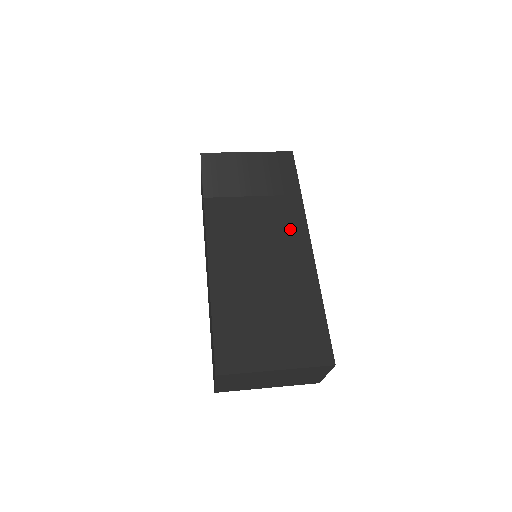
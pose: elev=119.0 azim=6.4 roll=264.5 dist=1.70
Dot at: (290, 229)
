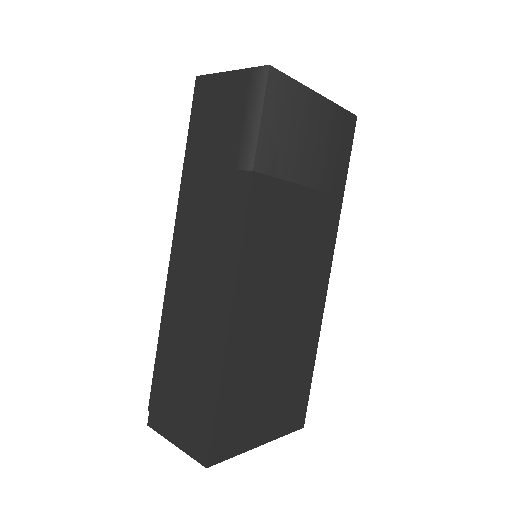
Dot at: (321, 251)
